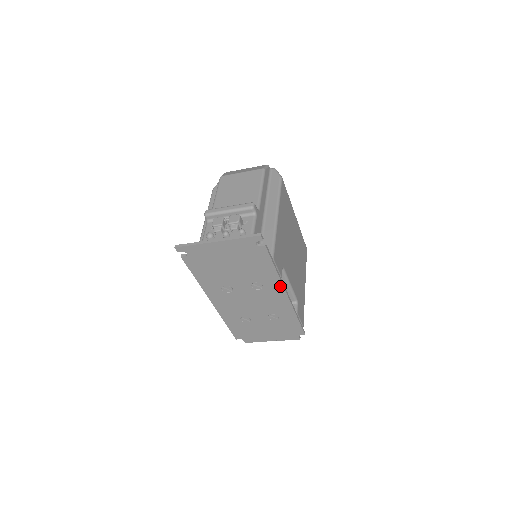
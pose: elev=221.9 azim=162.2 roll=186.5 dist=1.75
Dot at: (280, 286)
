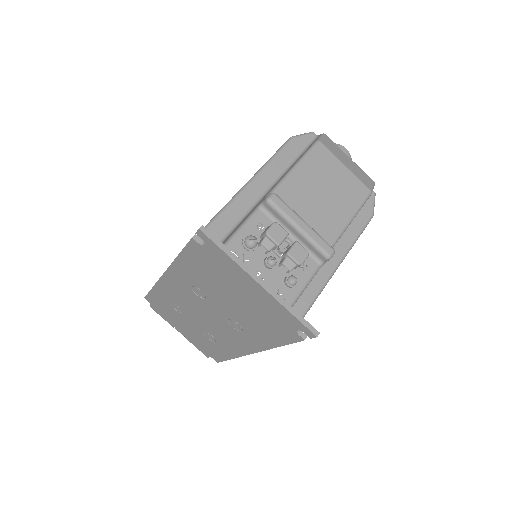
Dot at: (258, 348)
